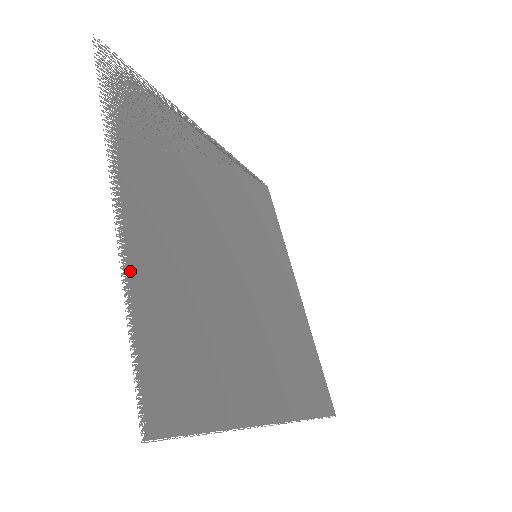
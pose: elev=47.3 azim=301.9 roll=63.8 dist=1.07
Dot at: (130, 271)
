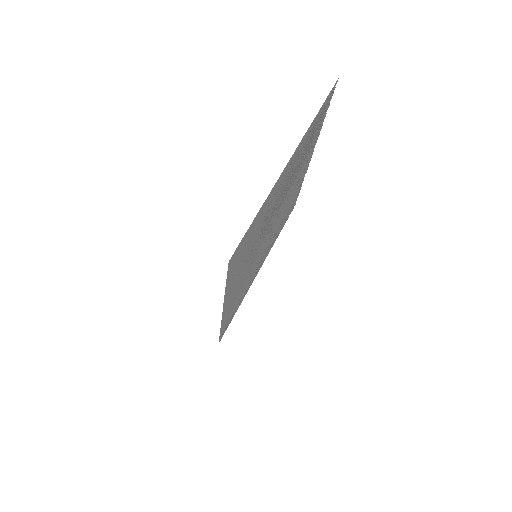
Dot at: occluded
